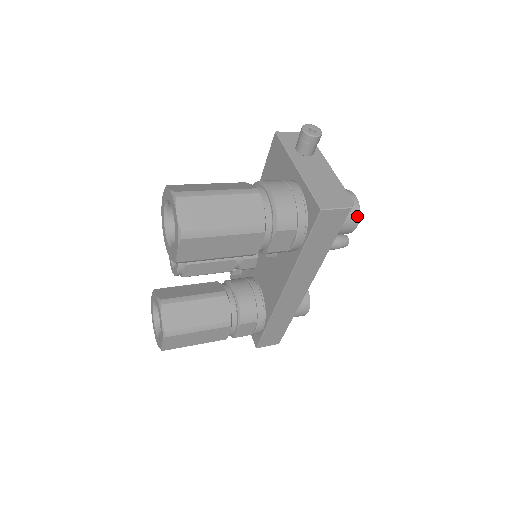
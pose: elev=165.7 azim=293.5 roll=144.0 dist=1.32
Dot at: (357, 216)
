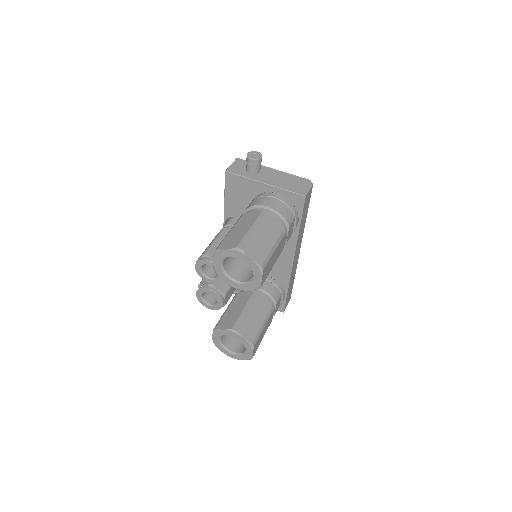
Dot at: occluded
